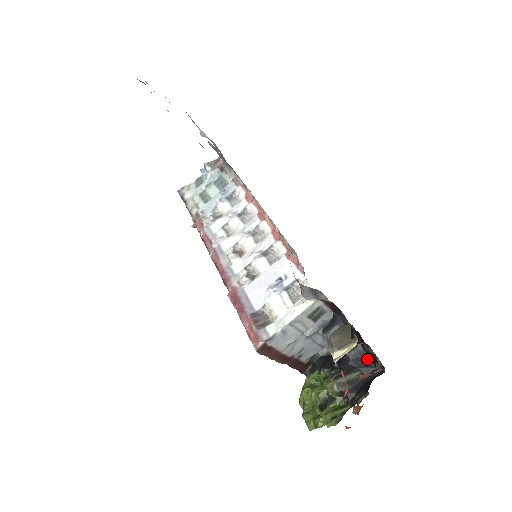
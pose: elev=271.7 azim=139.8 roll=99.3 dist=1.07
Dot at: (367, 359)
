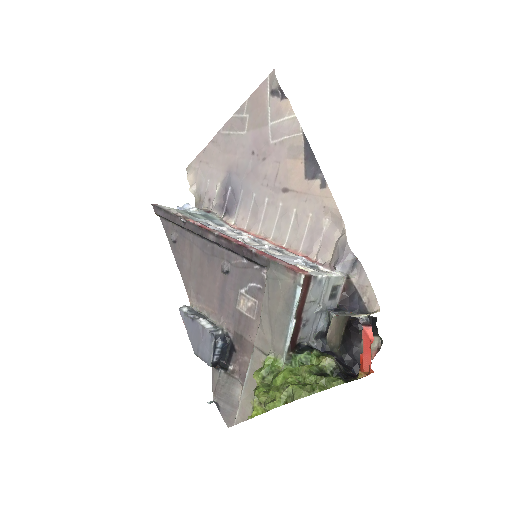
Dot at: (344, 364)
